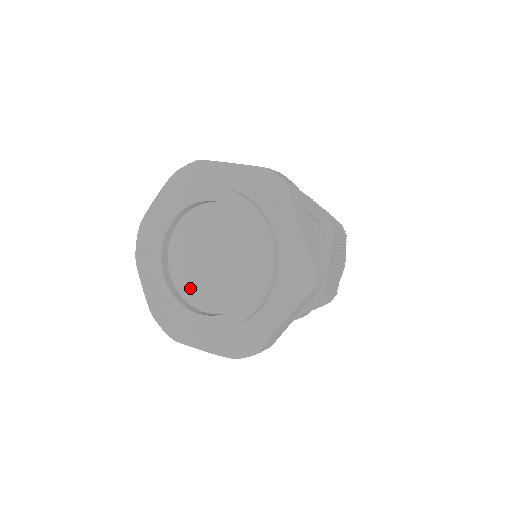
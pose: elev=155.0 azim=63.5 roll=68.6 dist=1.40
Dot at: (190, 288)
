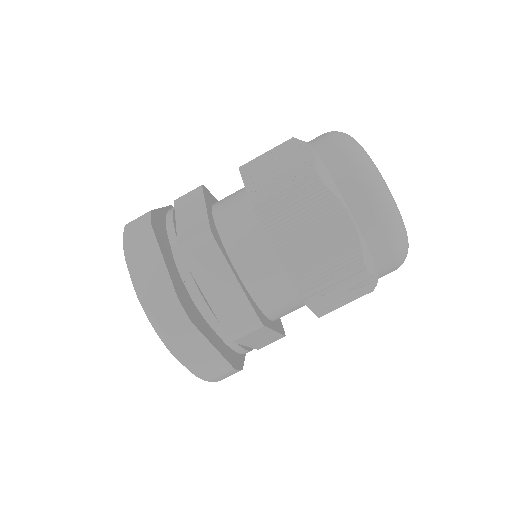
Dot at: occluded
